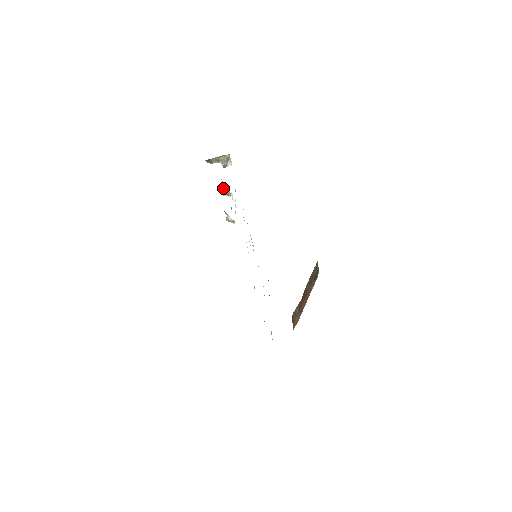
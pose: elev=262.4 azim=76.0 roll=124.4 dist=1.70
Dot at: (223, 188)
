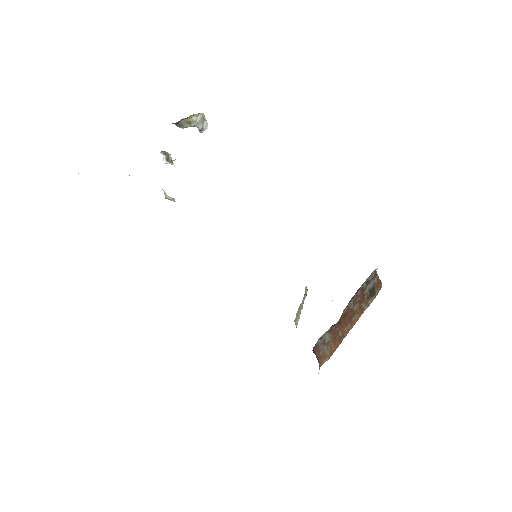
Dot at: (162, 152)
